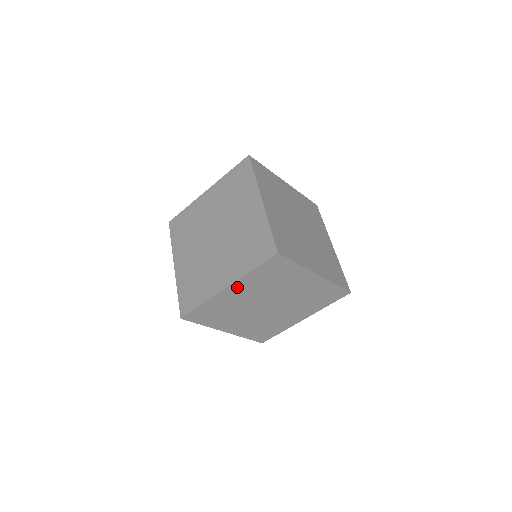
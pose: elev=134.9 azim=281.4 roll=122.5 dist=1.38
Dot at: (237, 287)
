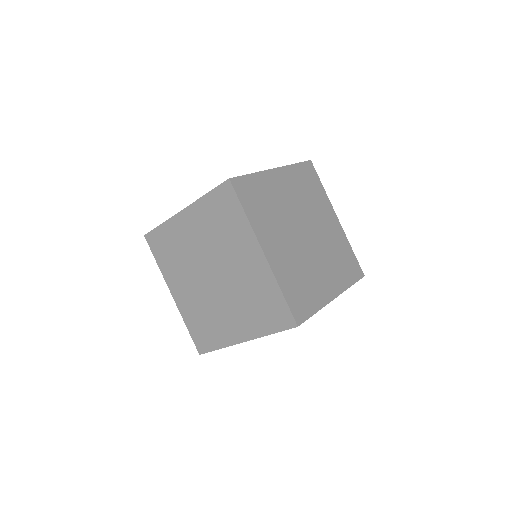
Dot at: occluded
